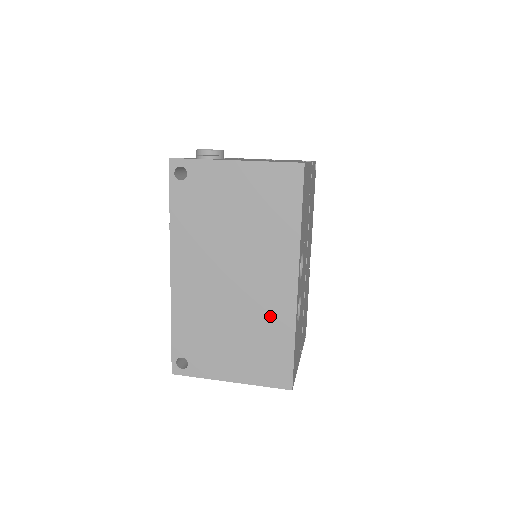
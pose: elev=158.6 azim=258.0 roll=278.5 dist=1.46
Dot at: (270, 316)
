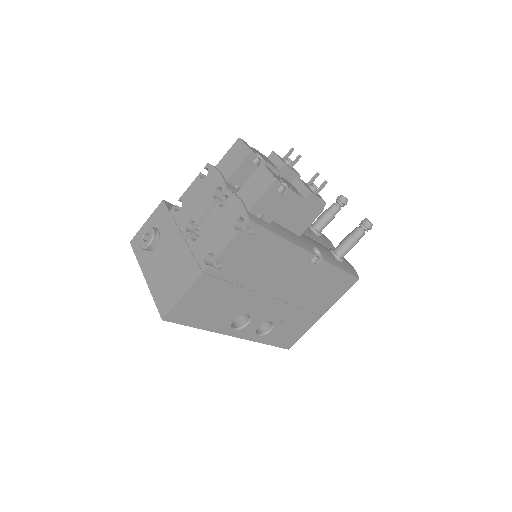
Dot at: occluded
